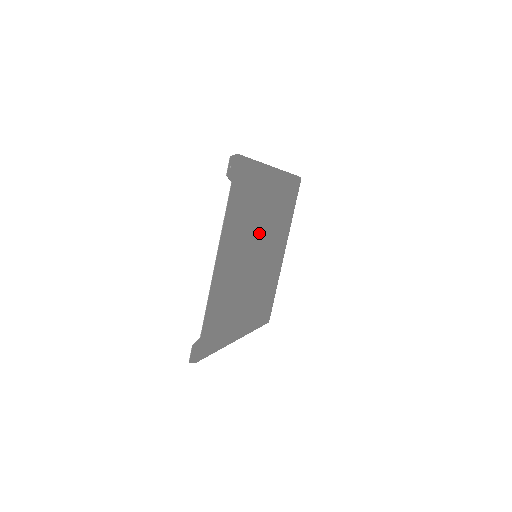
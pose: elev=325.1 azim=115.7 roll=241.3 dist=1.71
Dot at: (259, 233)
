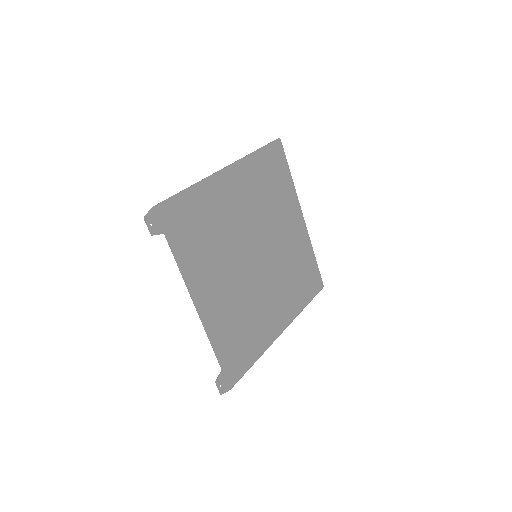
Dot at: (245, 236)
